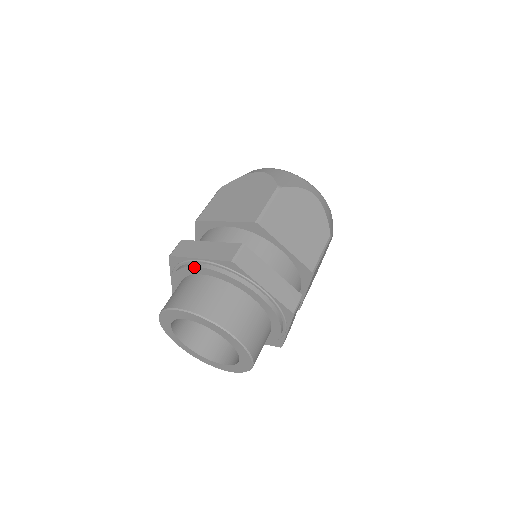
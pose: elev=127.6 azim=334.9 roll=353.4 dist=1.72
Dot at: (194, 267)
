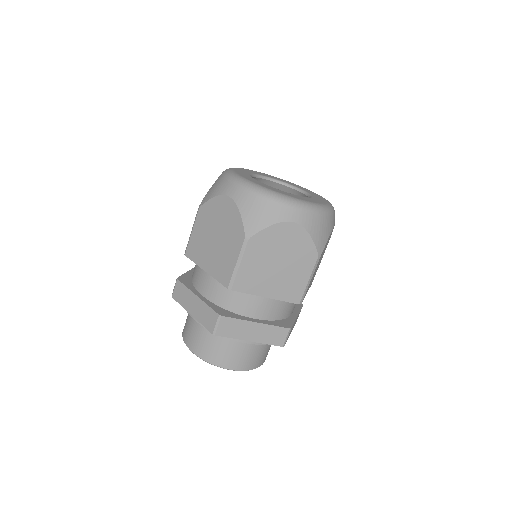
Dot at: (242, 342)
